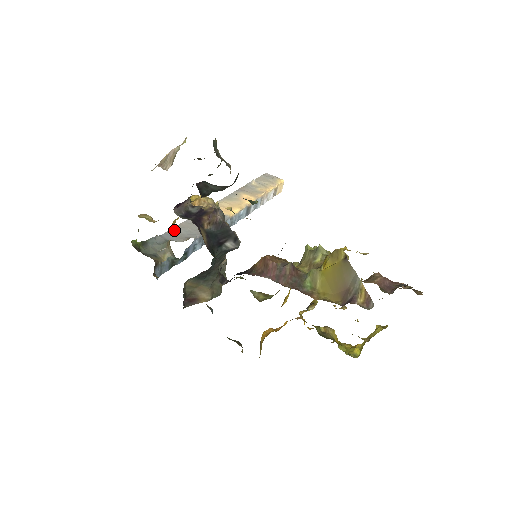
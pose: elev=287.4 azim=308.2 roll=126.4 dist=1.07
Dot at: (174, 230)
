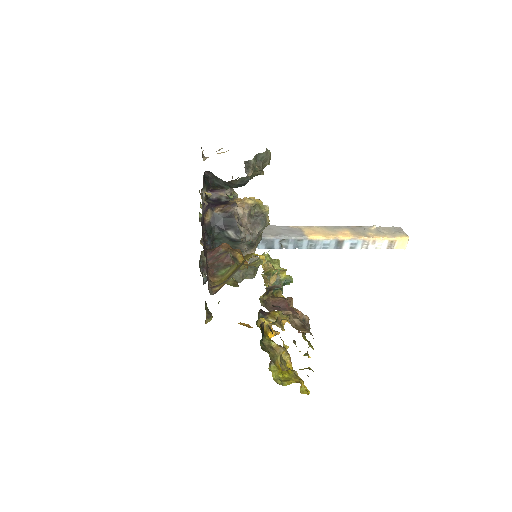
Dot at: occluded
